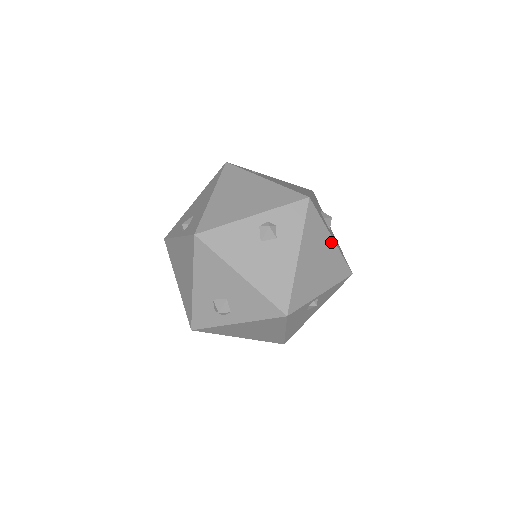
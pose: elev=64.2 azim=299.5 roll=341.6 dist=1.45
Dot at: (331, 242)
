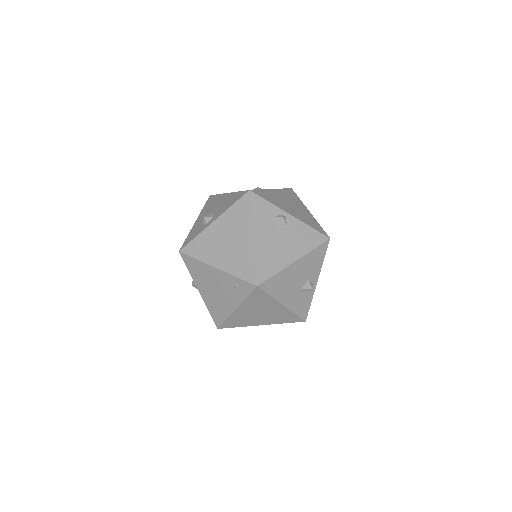
Dot at: (307, 211)
